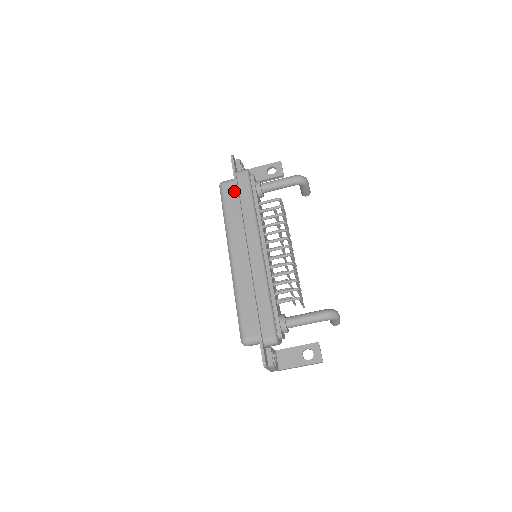
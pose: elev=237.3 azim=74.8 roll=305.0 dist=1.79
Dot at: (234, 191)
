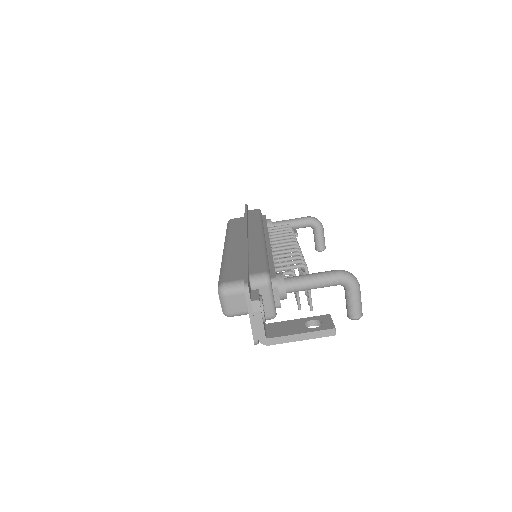
Dot at: (242, 220)
